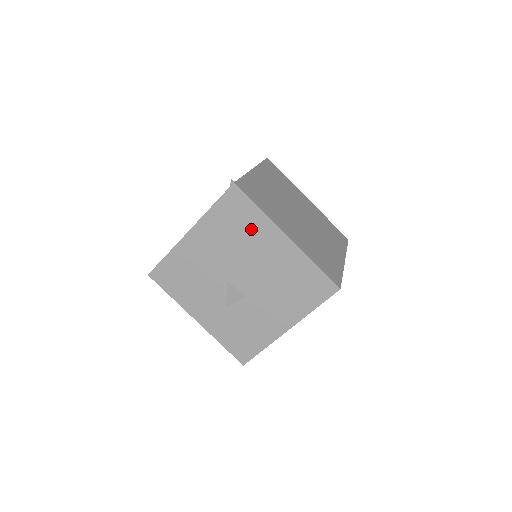
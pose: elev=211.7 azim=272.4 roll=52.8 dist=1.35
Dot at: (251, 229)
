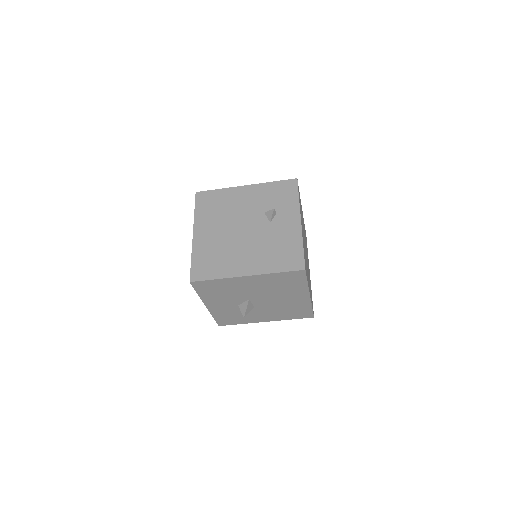
Dot at: (292, 287)
